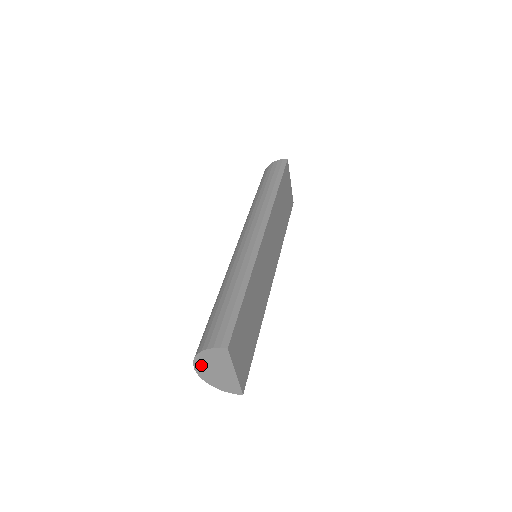
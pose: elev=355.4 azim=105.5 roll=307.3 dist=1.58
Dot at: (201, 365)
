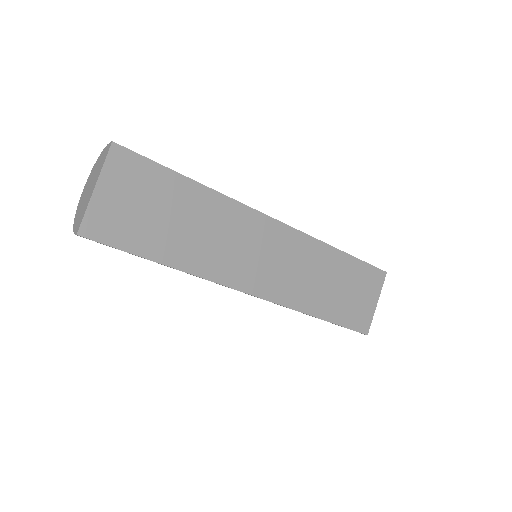
Dot at: (89, 180)
